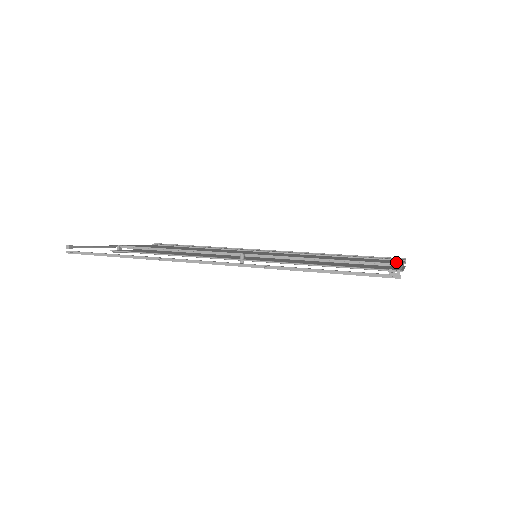
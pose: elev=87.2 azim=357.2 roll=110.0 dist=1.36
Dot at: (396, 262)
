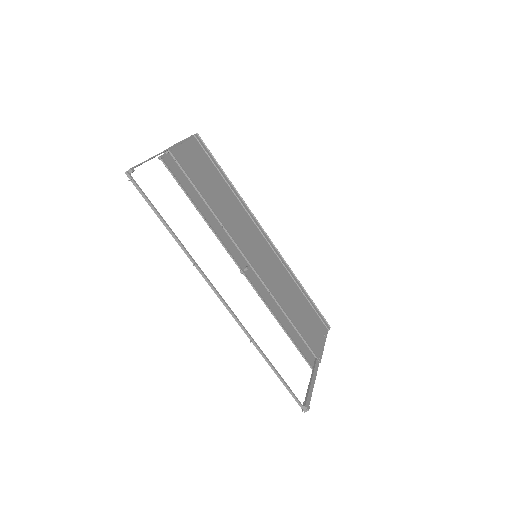
Dot at: (321, 347)
